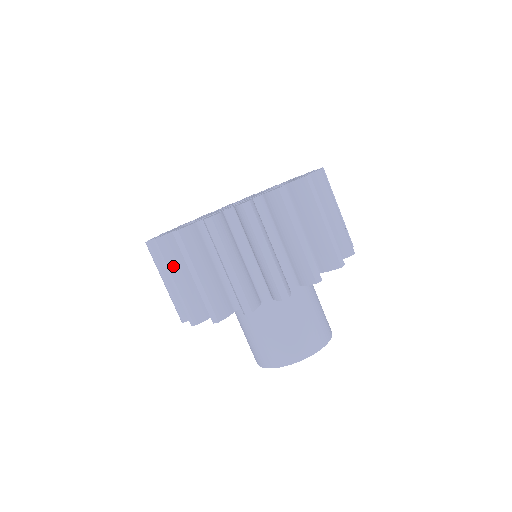
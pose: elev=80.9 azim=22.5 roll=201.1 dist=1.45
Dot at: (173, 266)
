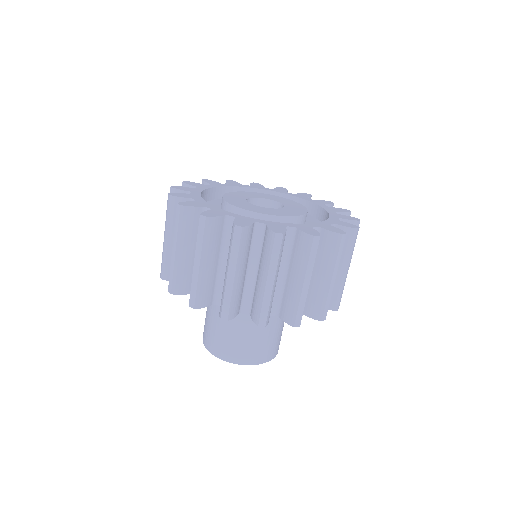
Dot at: (170, 225)
